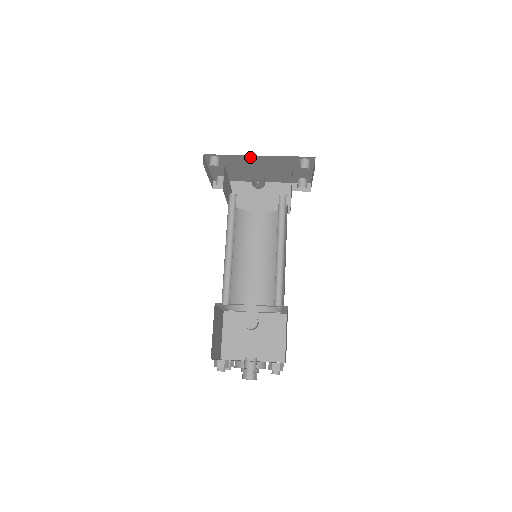
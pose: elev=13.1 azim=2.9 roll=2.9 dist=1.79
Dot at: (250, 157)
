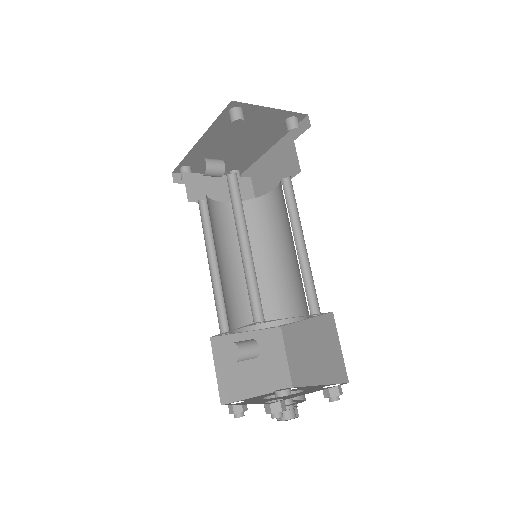
Dot at: (198, 147)
